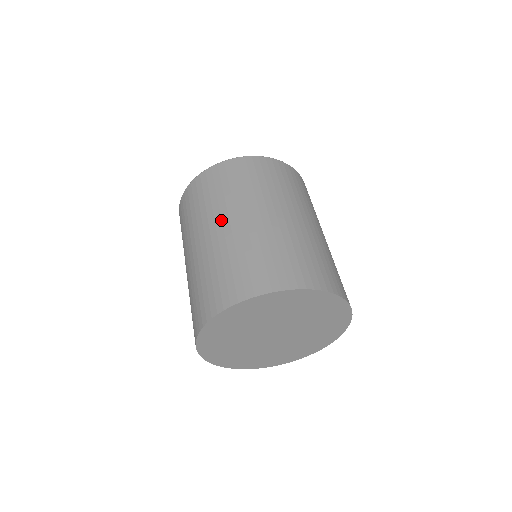
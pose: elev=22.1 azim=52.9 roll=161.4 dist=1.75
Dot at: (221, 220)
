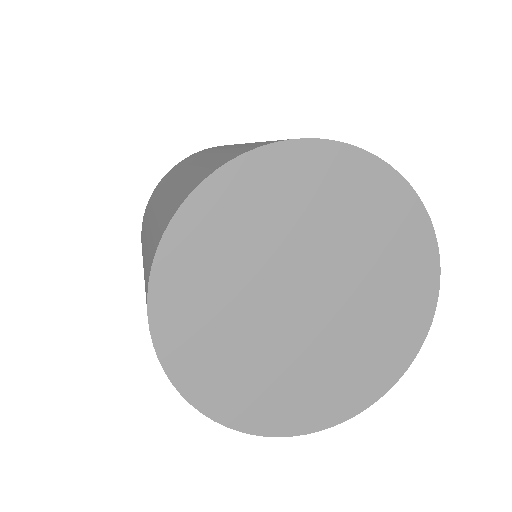
Dot at: (172, 181)
